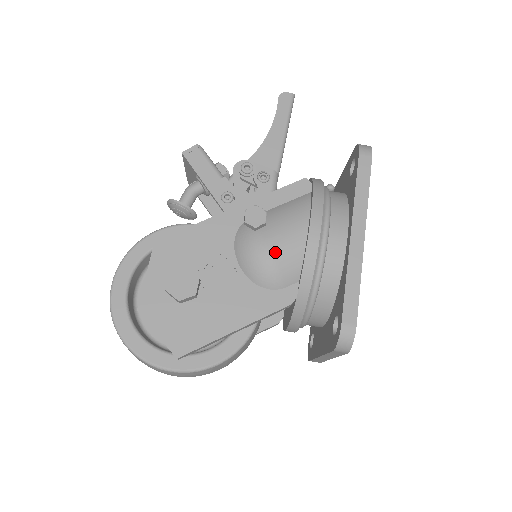
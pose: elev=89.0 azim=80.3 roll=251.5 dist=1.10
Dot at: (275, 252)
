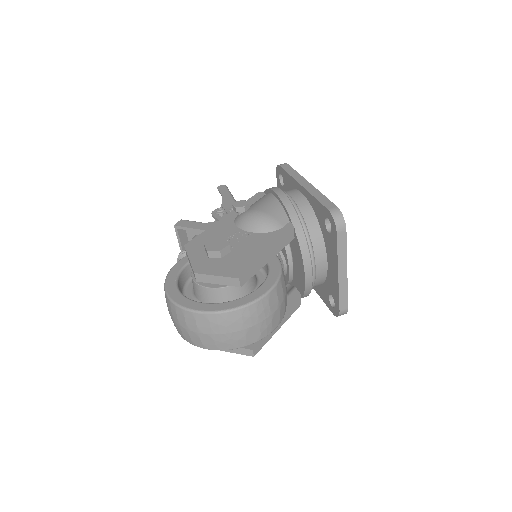
Dot at: (264, 211)
